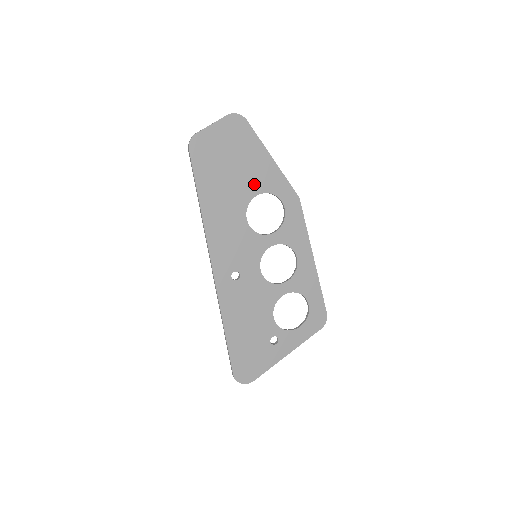
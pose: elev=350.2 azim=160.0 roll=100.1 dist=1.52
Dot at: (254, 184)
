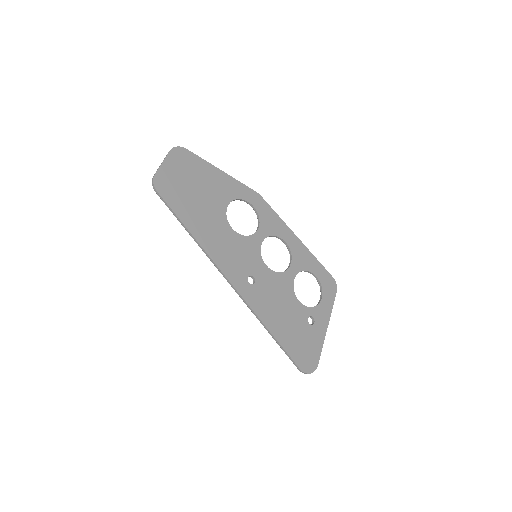
Dot at: (221, 197)
